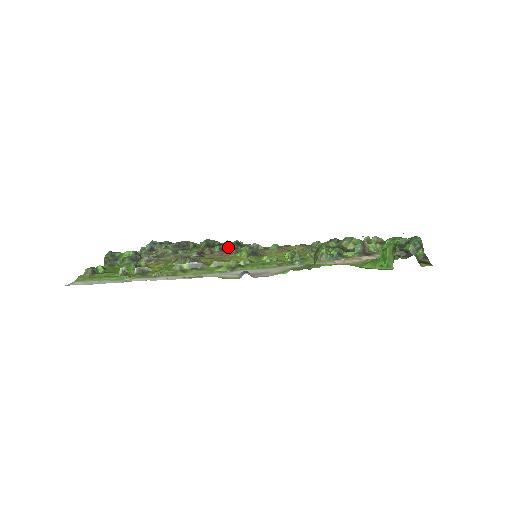
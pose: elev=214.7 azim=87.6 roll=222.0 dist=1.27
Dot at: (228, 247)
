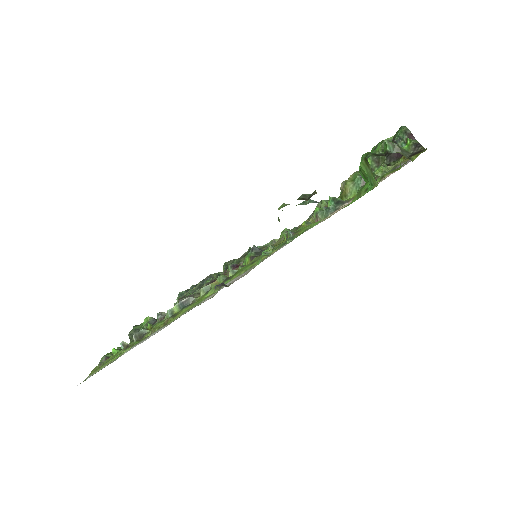
Dot at: (242, 260)
